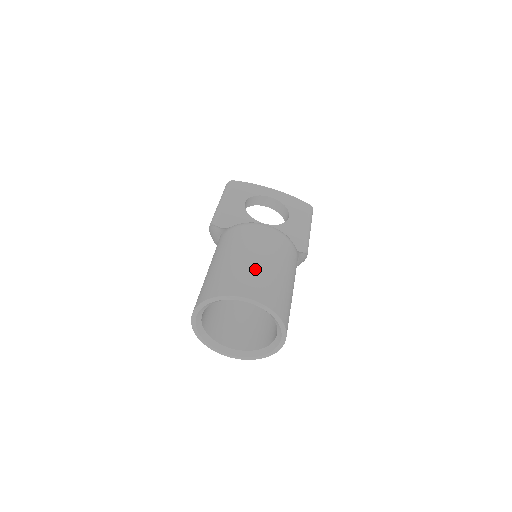
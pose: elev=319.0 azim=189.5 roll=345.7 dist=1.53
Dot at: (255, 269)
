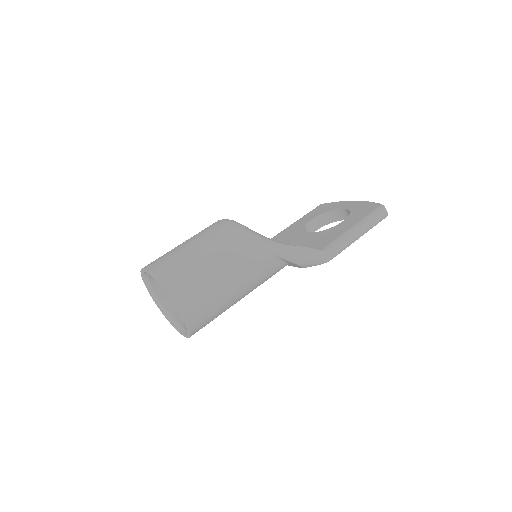
Dot at: (173, 250)
